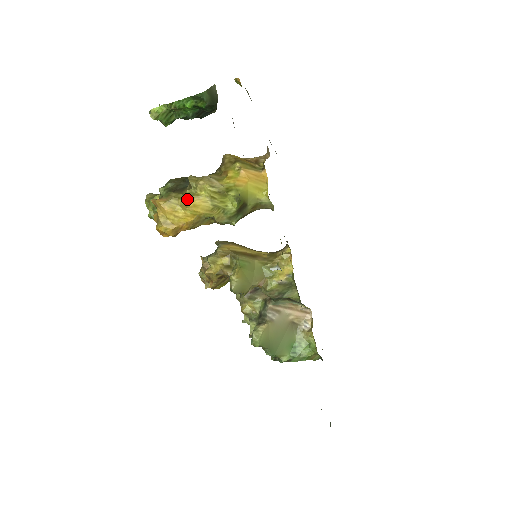
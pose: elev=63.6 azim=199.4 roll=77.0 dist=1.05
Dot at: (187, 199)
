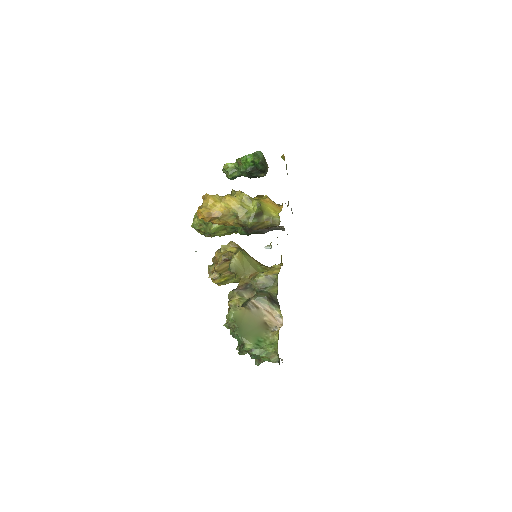
Dot at: (226, 195)
